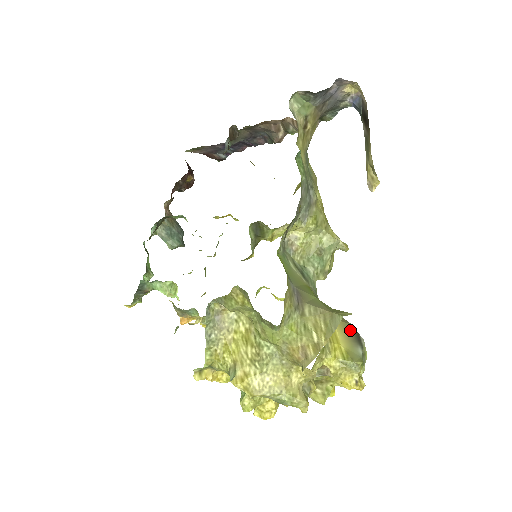
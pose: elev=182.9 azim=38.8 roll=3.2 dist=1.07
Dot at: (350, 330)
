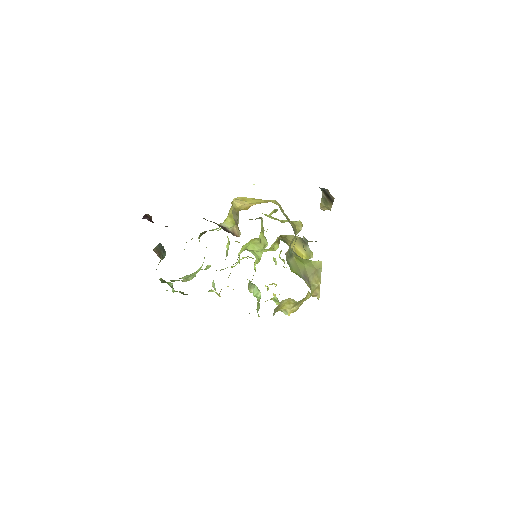
Dot at: (301, 241)
